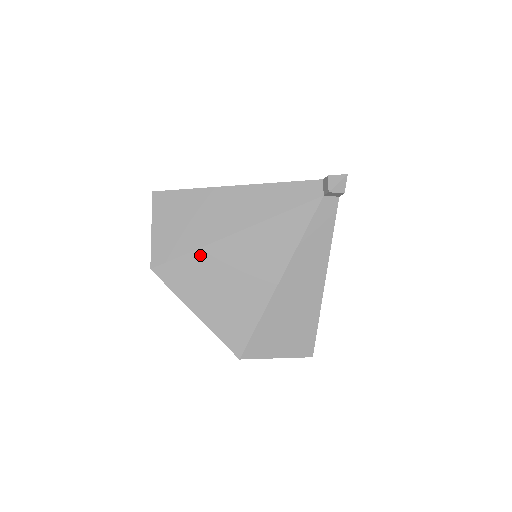
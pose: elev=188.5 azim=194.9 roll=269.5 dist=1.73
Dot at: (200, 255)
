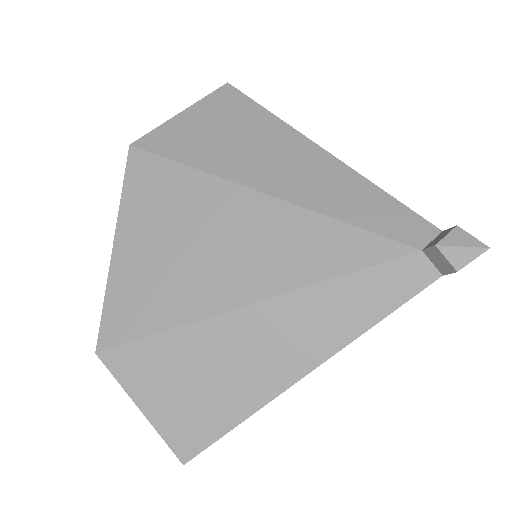
Dot at: (194, 179)
